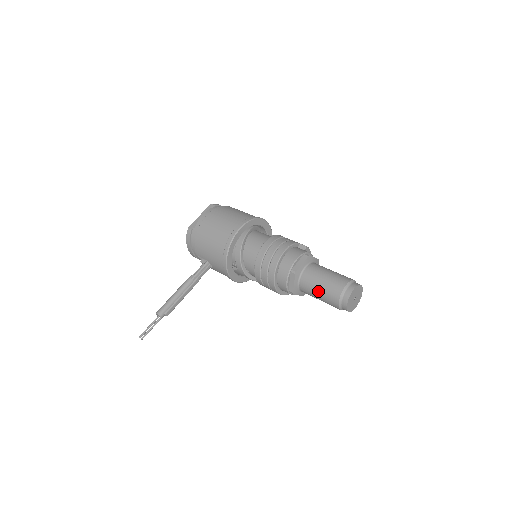
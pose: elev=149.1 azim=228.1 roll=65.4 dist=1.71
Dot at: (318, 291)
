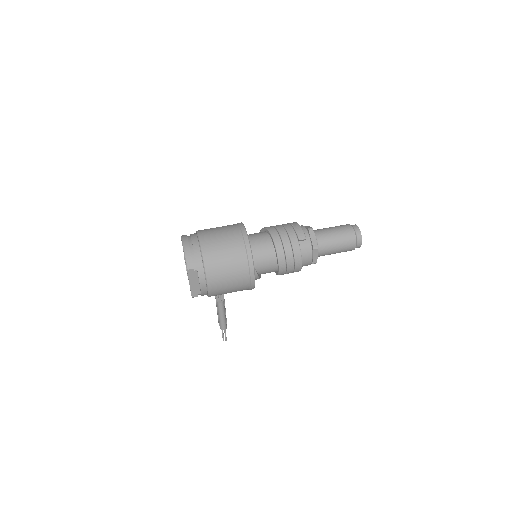
Dot at: occluded
